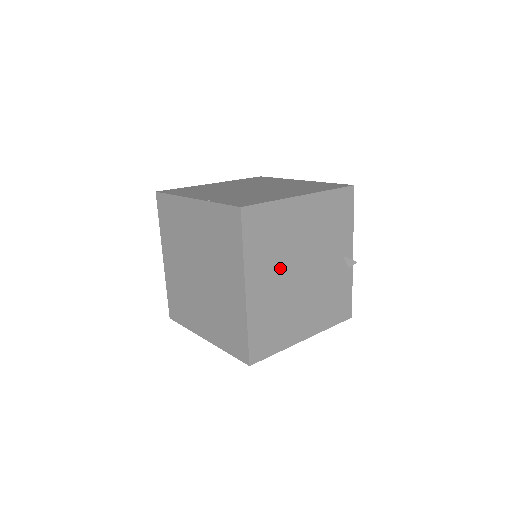
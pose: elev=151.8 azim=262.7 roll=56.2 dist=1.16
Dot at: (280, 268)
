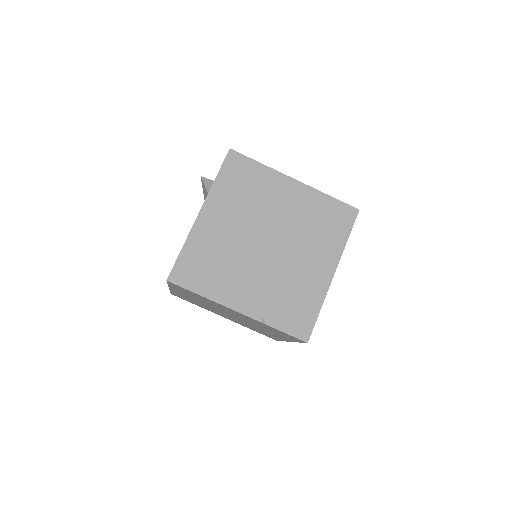
Dot at: occluded
